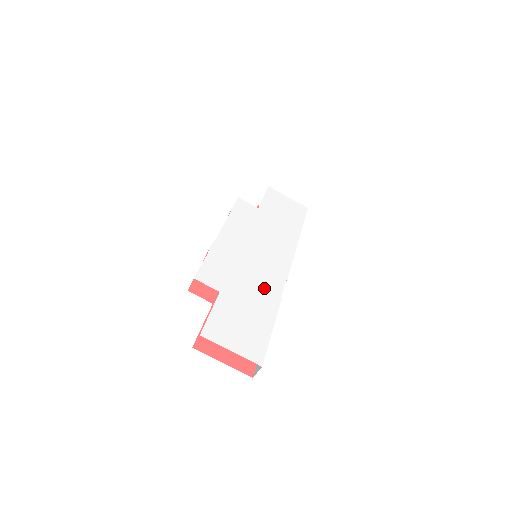
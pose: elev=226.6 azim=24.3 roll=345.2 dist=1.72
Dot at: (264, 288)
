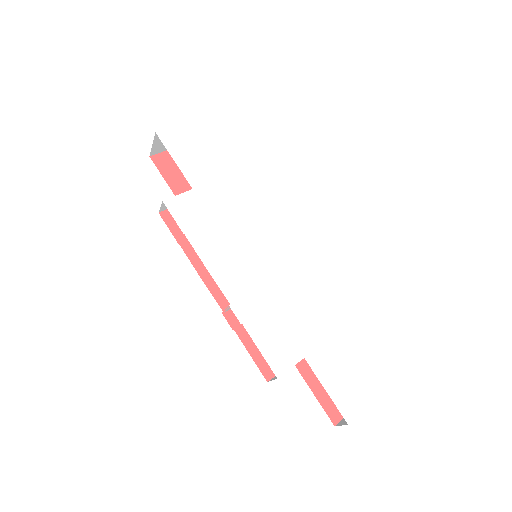
Dot at: (315, 296)
